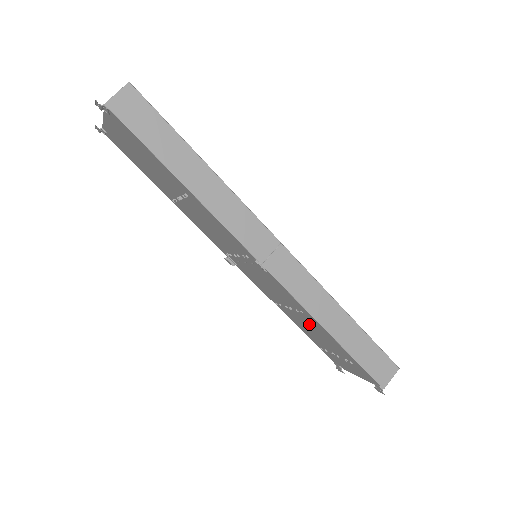
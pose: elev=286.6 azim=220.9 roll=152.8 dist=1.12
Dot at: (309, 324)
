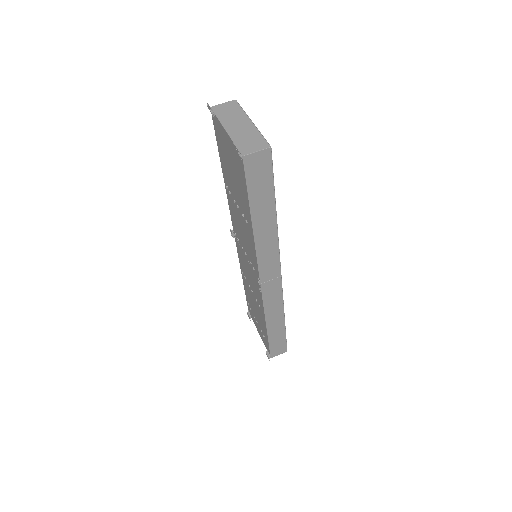
Dot at: (256, 306)
